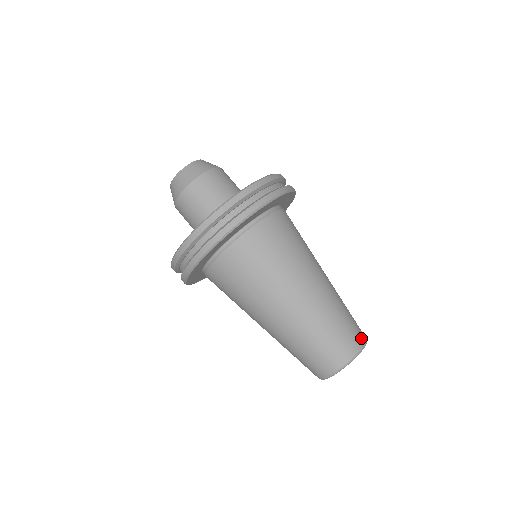
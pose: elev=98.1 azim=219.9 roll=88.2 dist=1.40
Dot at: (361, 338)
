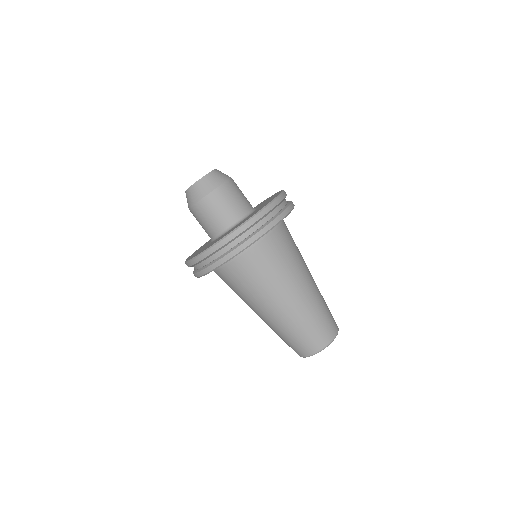
Dot at: (335, 328)
